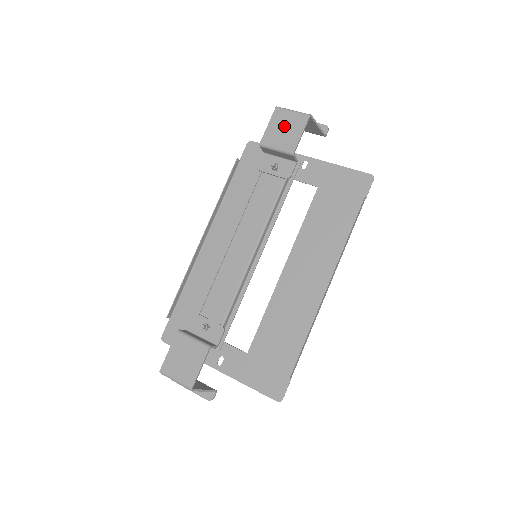
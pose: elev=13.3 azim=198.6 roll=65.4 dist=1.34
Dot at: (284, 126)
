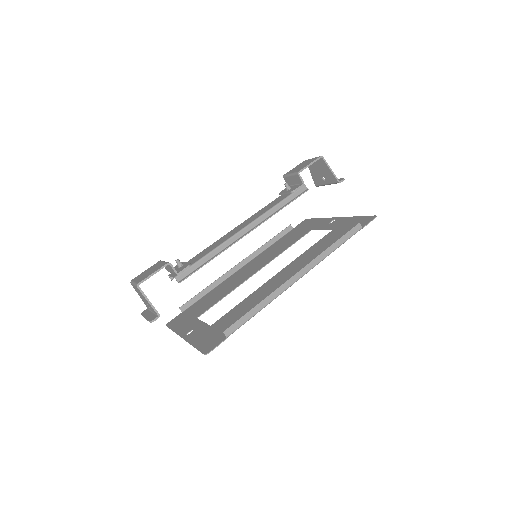
Dot at: (303, 164)
